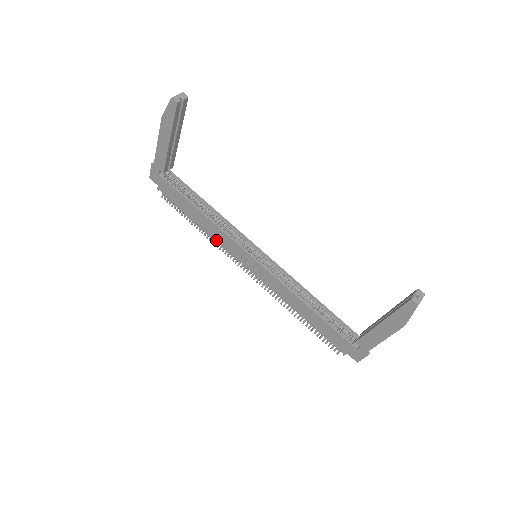
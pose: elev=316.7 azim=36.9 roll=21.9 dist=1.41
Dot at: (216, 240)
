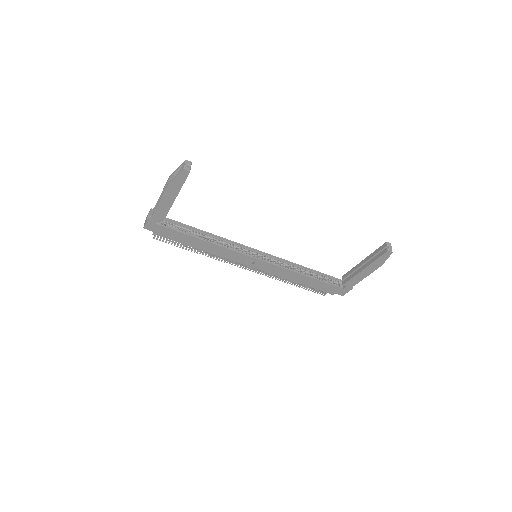
Dot at: (219, 256)
